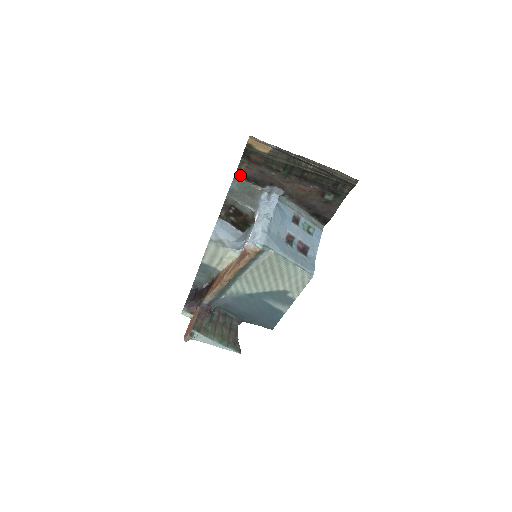
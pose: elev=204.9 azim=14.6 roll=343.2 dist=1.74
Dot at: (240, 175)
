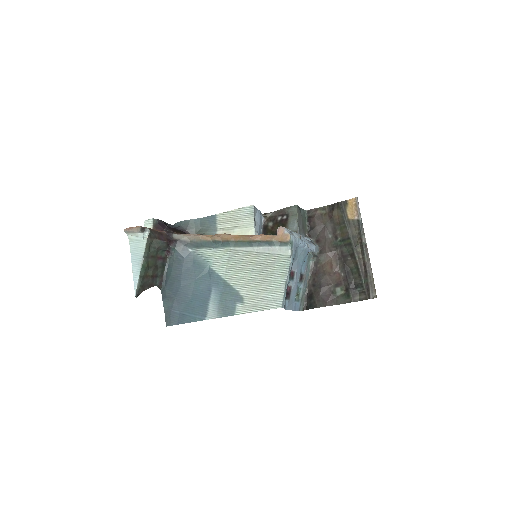
Dot at: (309, 214)
